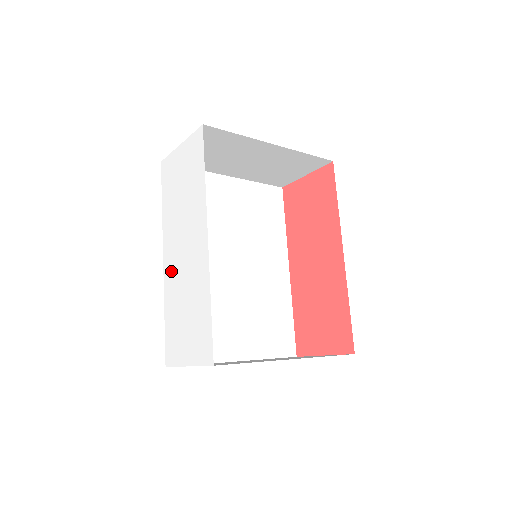
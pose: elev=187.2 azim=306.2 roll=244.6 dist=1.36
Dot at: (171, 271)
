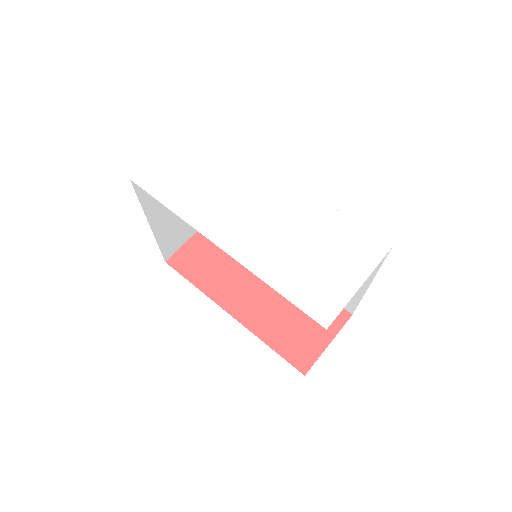
Dot at: (249, 244)
